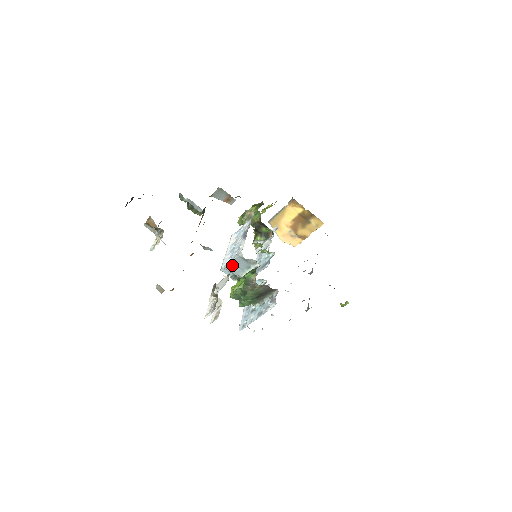
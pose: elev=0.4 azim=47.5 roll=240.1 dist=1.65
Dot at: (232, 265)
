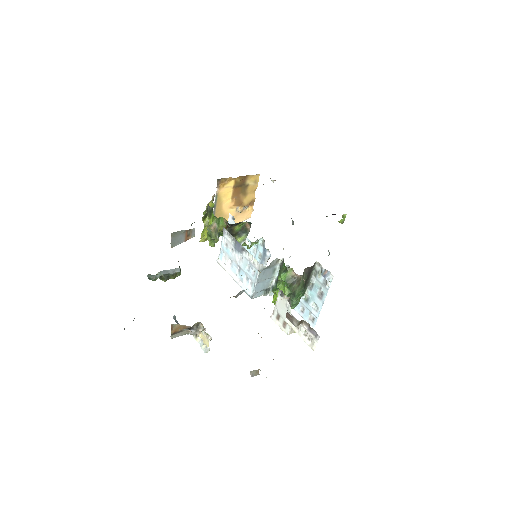
Dot at: (259, 284)
